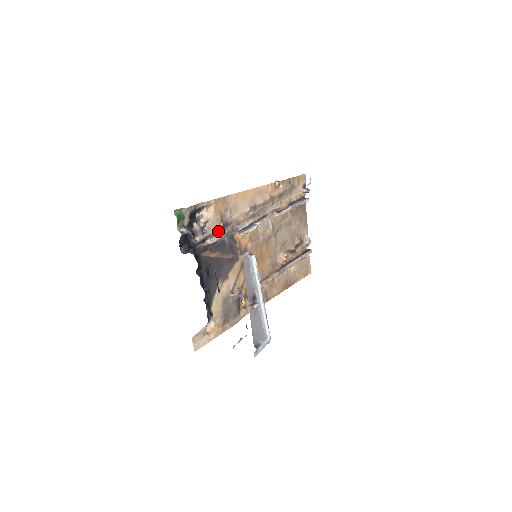
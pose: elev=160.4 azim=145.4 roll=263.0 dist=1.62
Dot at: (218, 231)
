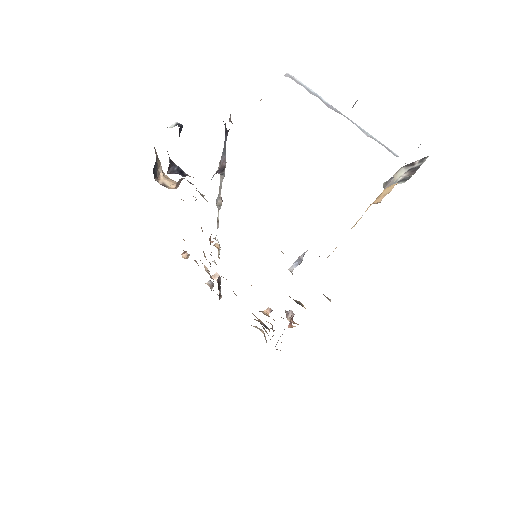
Dot at: occluded
